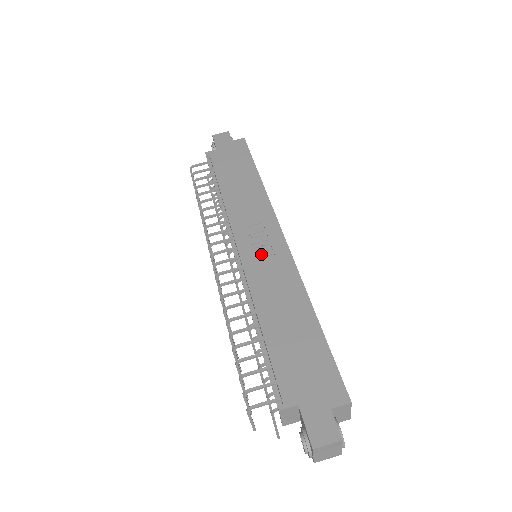
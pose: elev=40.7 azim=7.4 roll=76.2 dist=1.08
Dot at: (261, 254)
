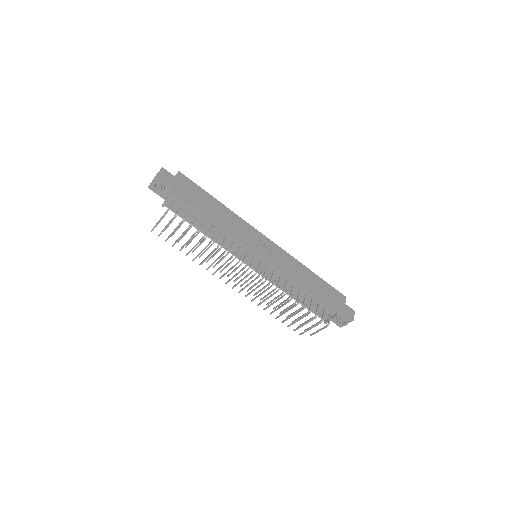
Dot at: (272, 254)
